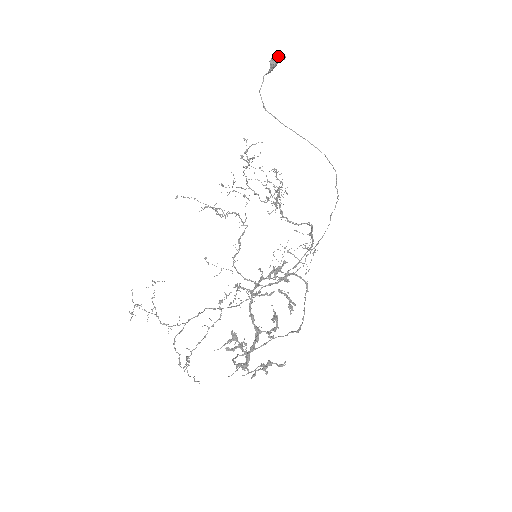
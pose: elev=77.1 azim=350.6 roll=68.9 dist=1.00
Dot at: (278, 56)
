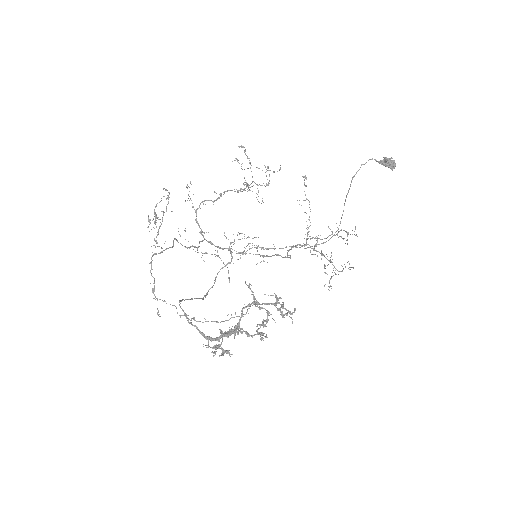
Dot at: (393, 165)
